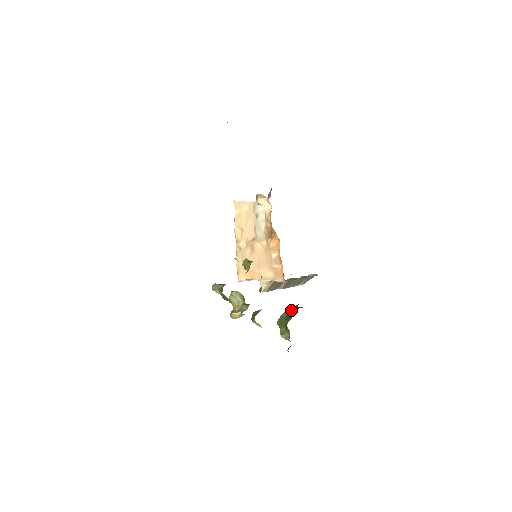
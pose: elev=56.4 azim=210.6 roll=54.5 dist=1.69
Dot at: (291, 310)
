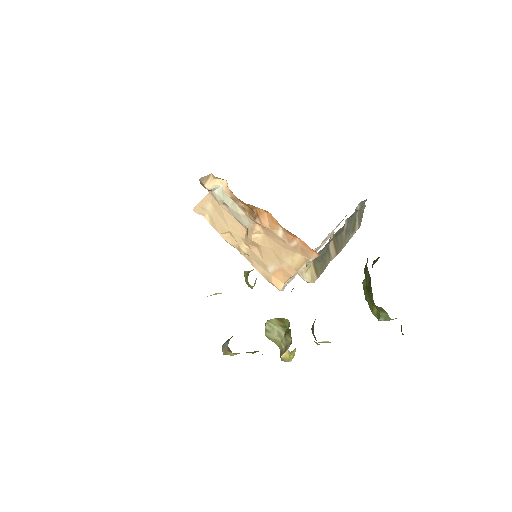
Dot at: occluded
